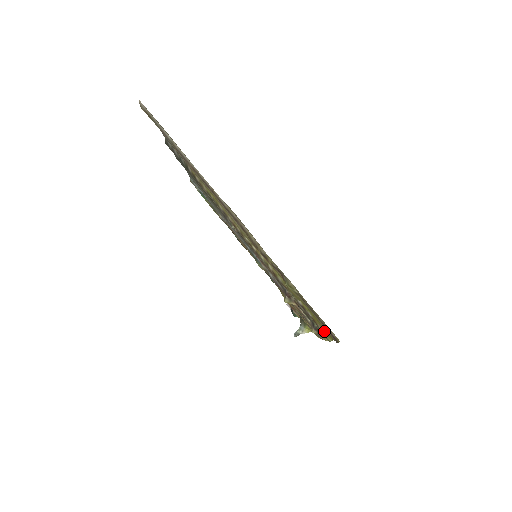
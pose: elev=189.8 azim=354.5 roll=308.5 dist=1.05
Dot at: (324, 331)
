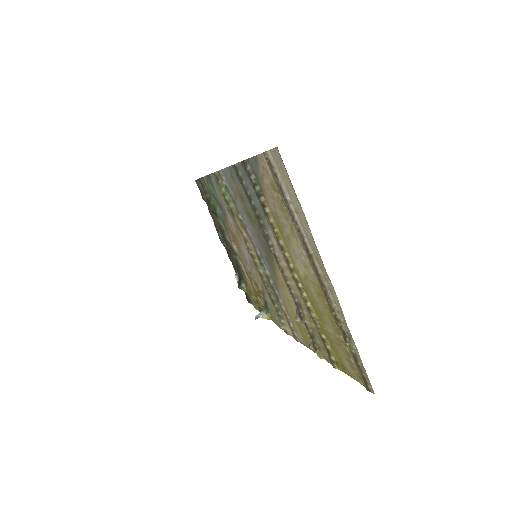
Dot at: (337, 363)
